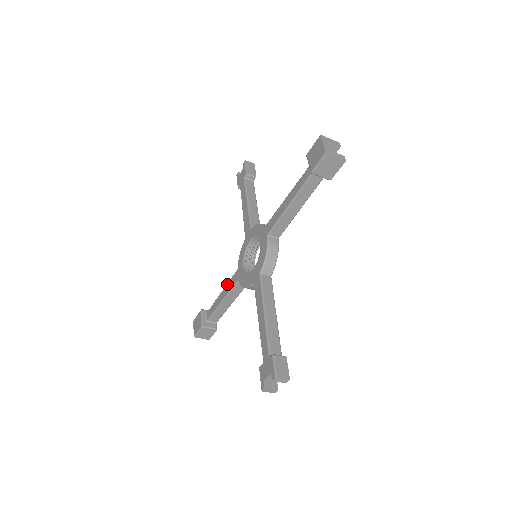
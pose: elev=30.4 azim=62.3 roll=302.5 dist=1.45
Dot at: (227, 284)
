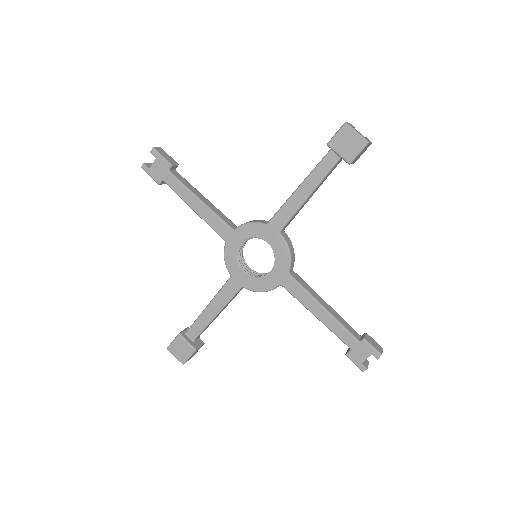
Dot at: (217, 296)
